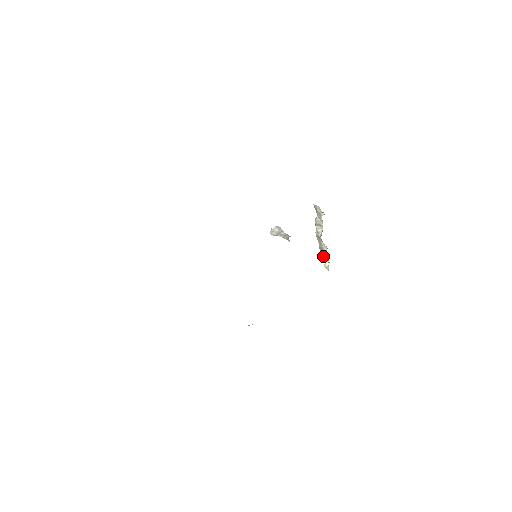
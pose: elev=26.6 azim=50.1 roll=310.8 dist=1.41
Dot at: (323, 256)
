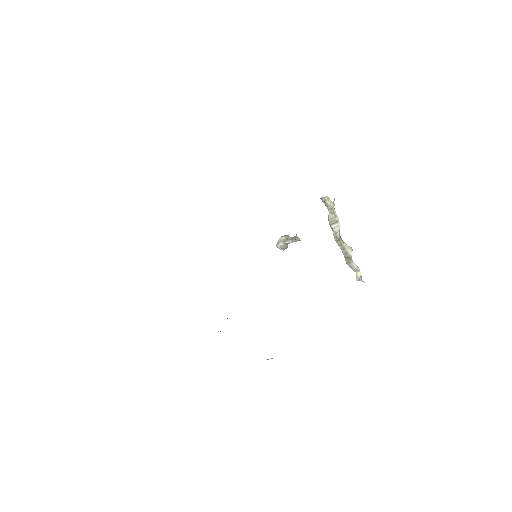
Dot at: (350, 264)
